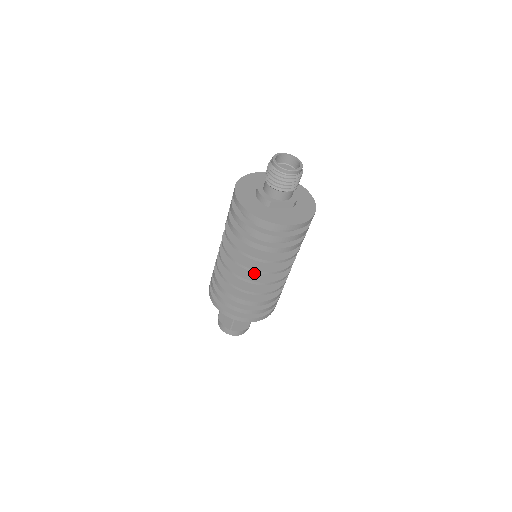
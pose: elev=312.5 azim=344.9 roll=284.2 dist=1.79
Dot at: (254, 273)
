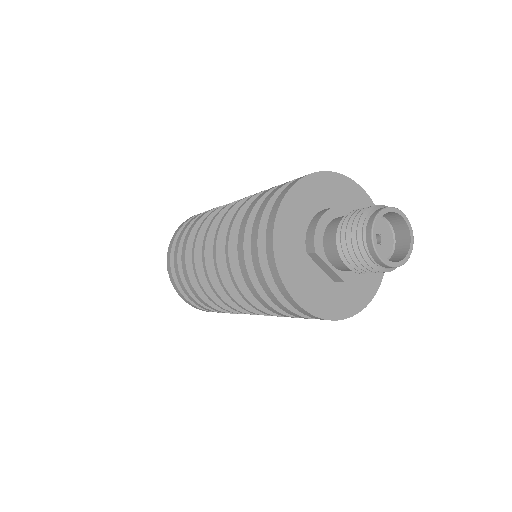
Dot at: occluded
